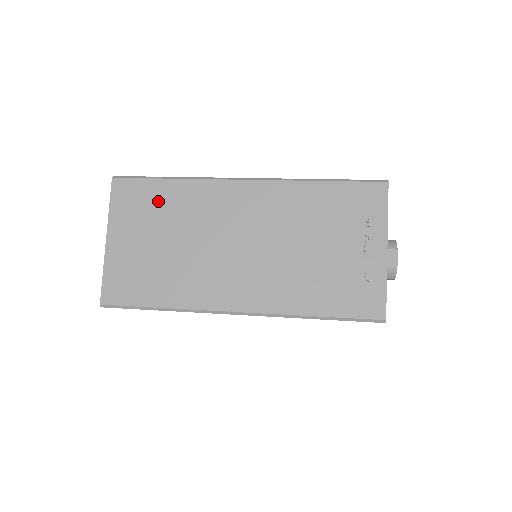
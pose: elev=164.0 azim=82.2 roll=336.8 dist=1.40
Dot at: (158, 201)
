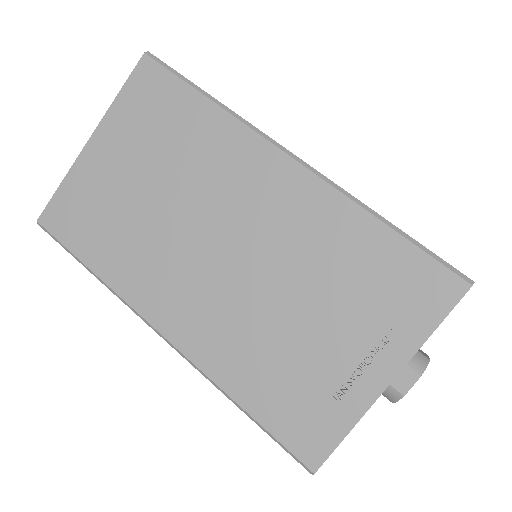
Dot at: occluded
